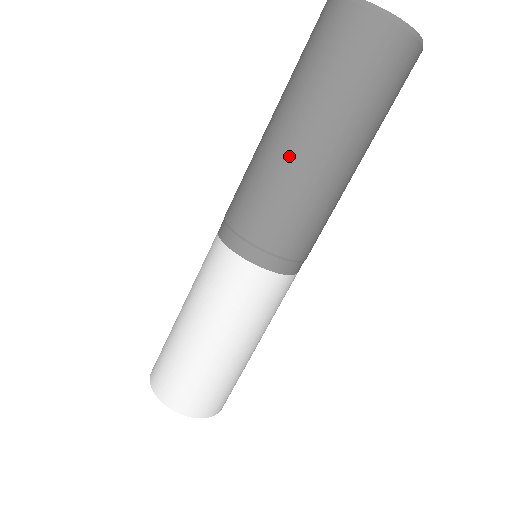
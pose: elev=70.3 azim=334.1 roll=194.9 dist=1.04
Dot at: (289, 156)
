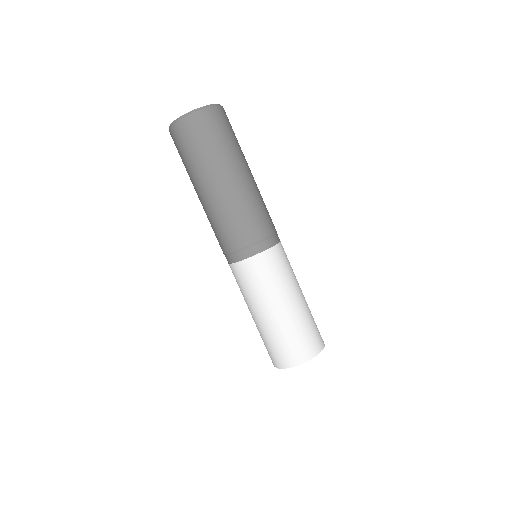
Dot at: (209, 202)
